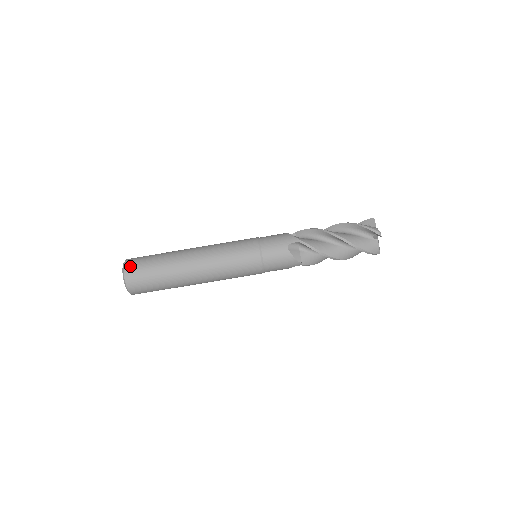
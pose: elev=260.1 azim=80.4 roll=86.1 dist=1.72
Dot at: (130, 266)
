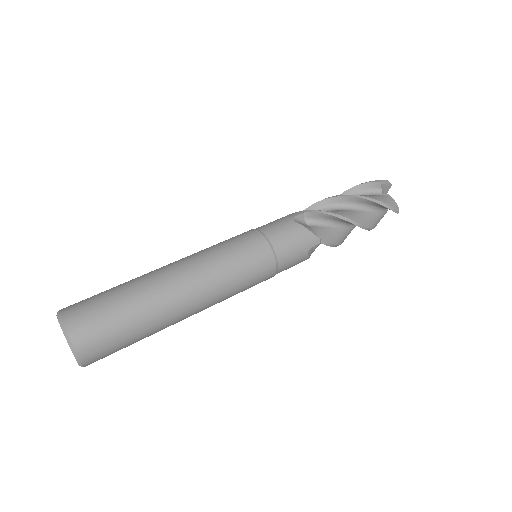
Dot at: (70, 307)
